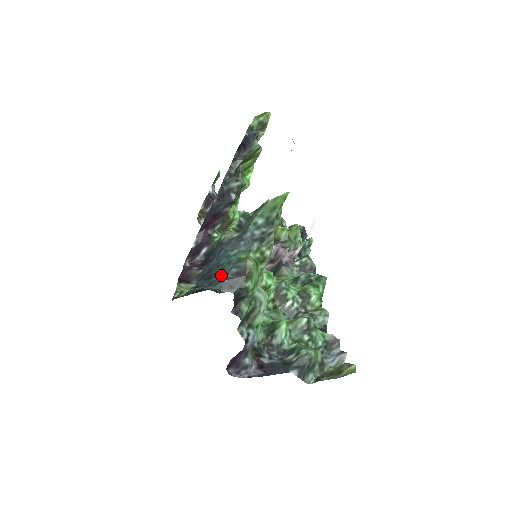
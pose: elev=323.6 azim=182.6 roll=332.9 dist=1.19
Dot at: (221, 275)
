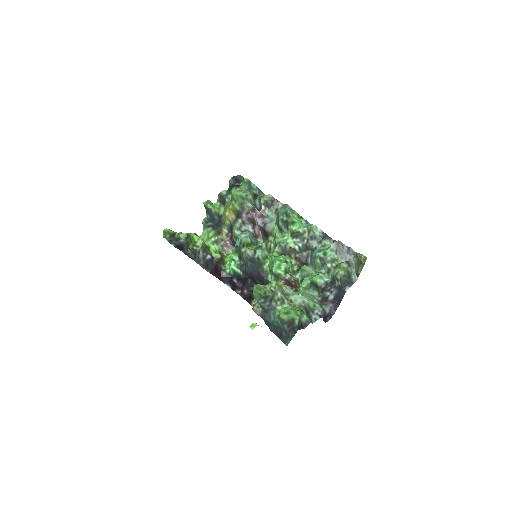
Dot at: (284, 331)
